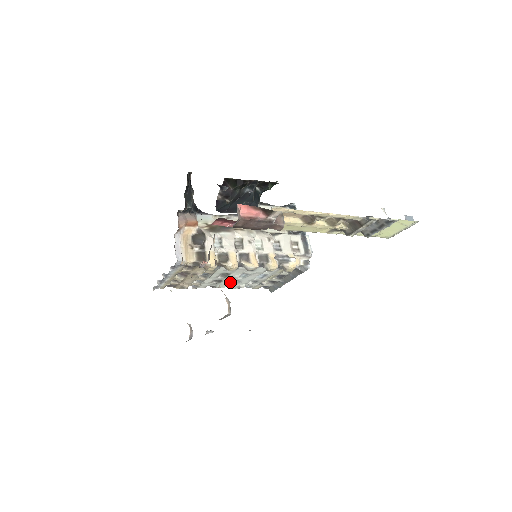
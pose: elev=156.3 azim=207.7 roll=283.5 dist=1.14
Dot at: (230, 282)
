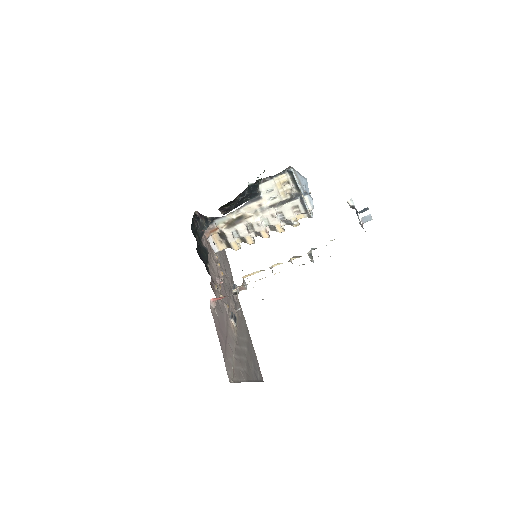
Dot at: occluded
